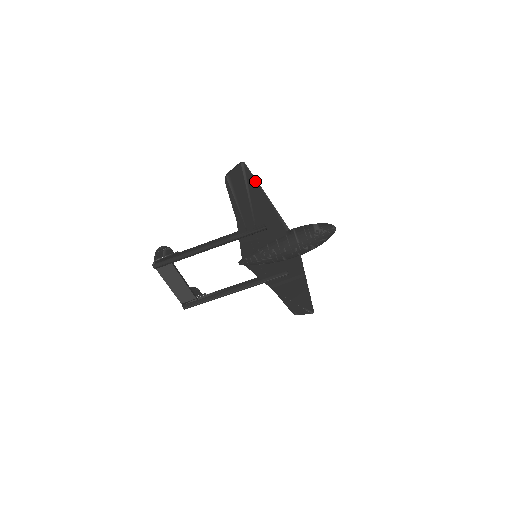
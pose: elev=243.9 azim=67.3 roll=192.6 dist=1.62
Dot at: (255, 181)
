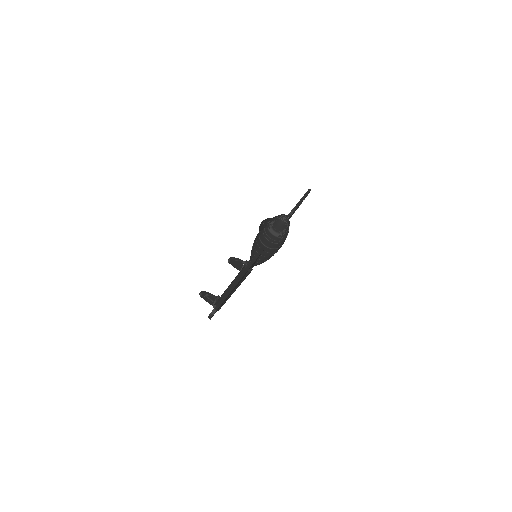
Dot at: occluded
